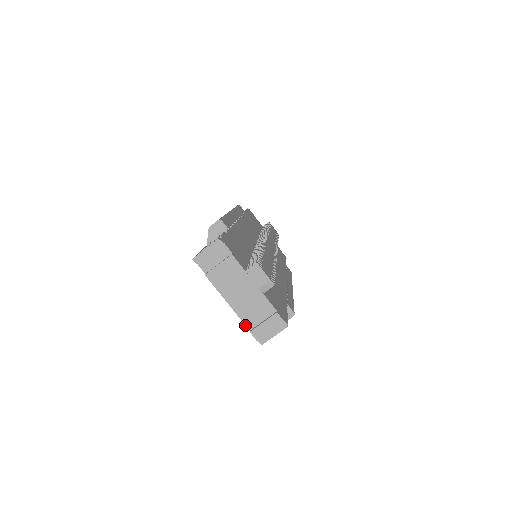
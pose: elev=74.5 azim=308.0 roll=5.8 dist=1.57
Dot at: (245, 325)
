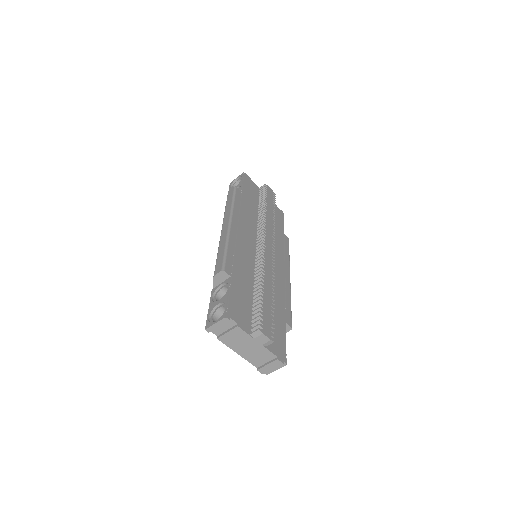
Dot at: (253, 365)
